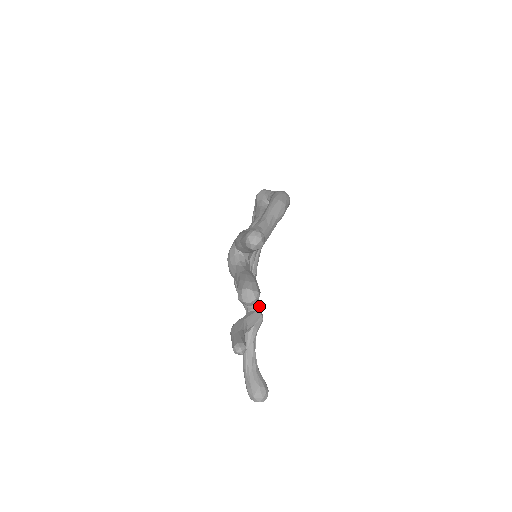
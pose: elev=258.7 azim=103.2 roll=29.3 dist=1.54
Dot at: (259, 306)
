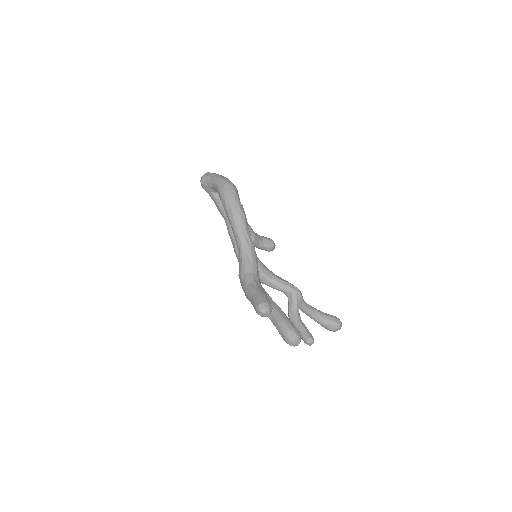
Dot at: (290, 286)
